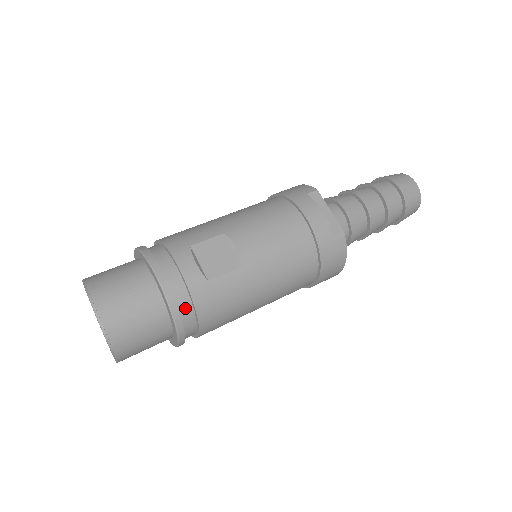
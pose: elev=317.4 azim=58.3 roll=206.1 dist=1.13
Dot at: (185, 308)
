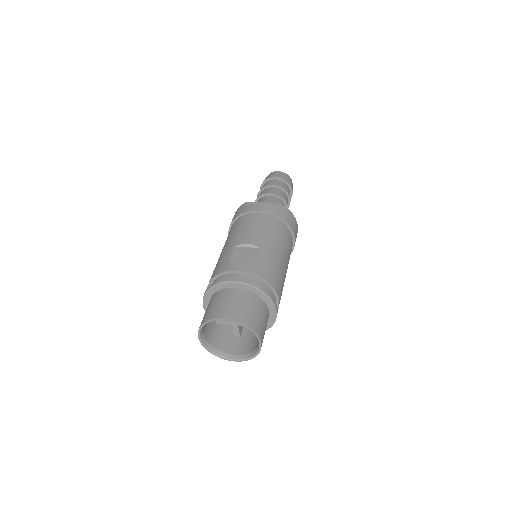
Dot at: (260, 285)
